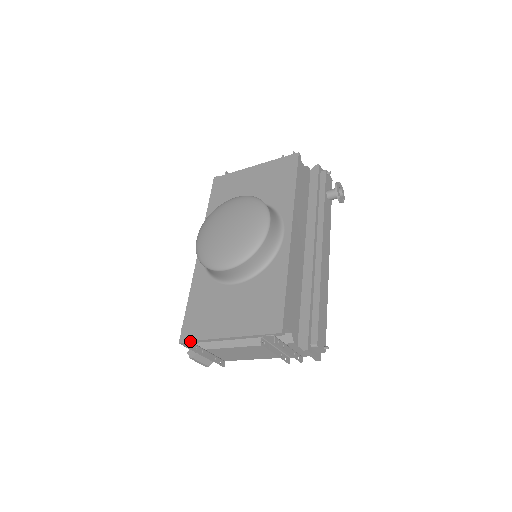
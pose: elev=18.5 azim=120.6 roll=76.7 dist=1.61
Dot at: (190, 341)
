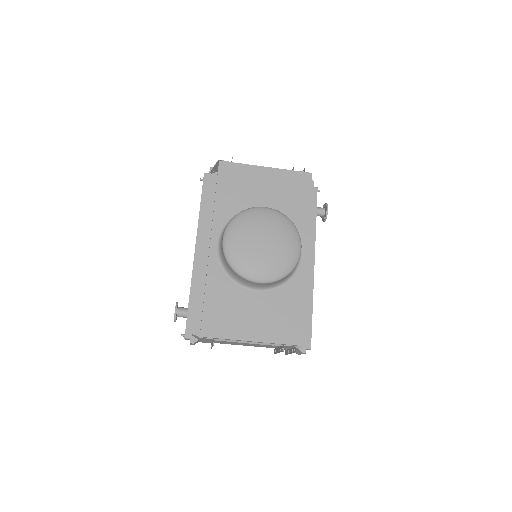
Dot at: occluded
